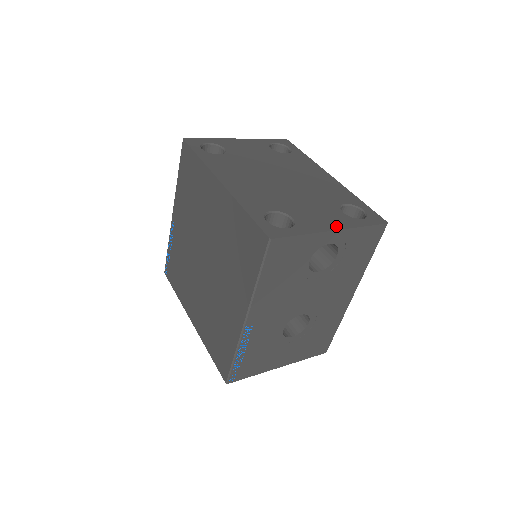
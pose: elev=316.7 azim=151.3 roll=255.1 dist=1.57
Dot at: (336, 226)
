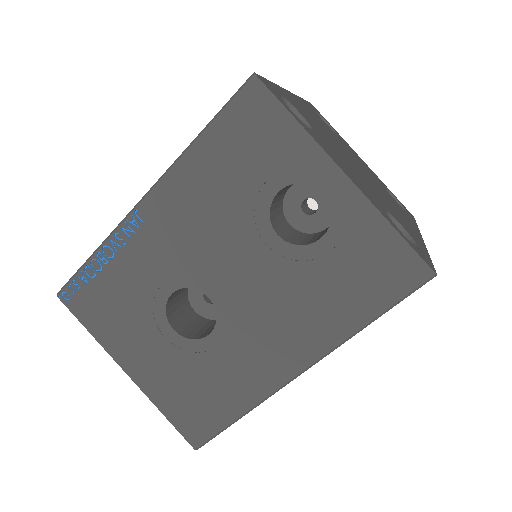
Dot at: (354, 181)
